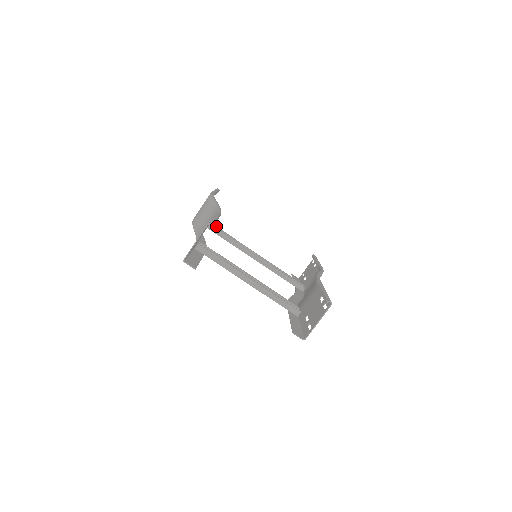
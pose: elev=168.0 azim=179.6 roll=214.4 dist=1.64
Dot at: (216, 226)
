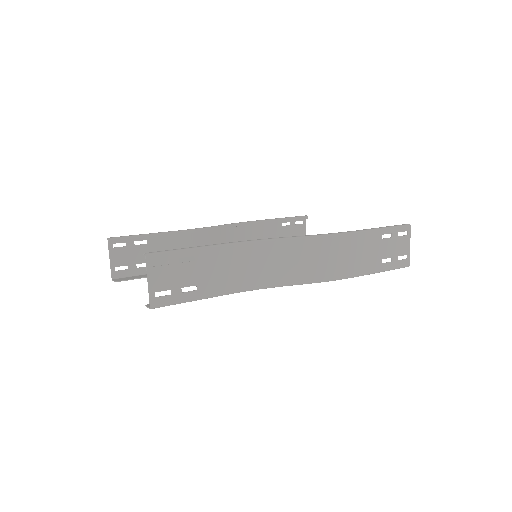
Dot at: occluded
